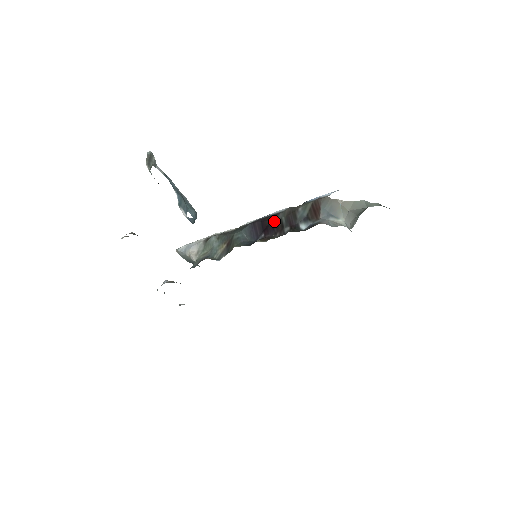
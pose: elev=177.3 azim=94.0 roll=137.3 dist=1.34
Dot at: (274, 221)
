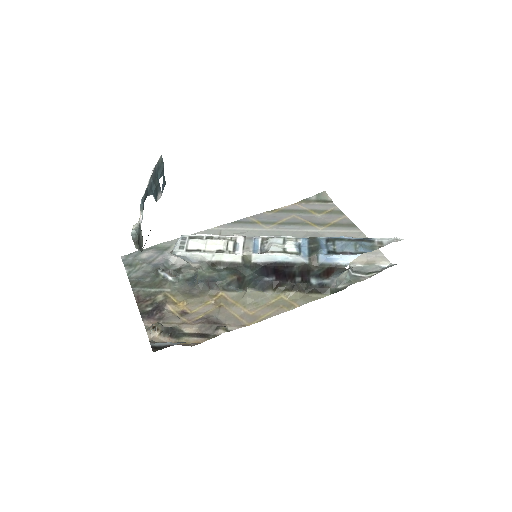
Dot at: (287, 272)
